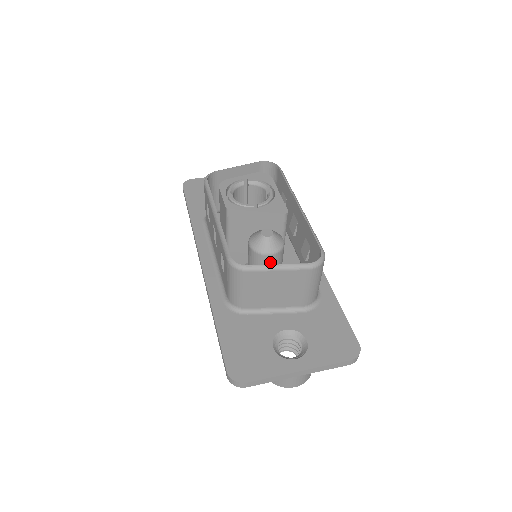
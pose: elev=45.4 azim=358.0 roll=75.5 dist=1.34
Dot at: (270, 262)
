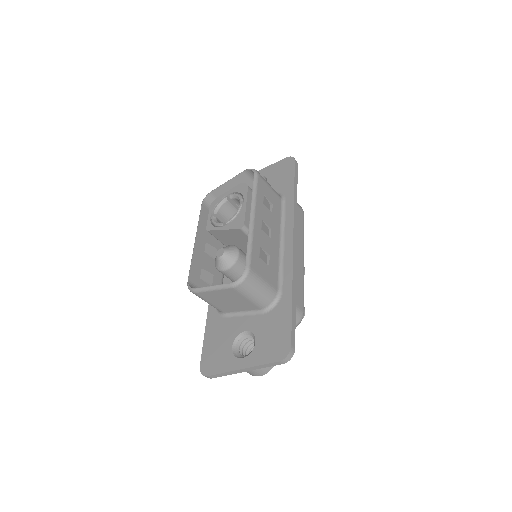
Dot at: (230, 275)
